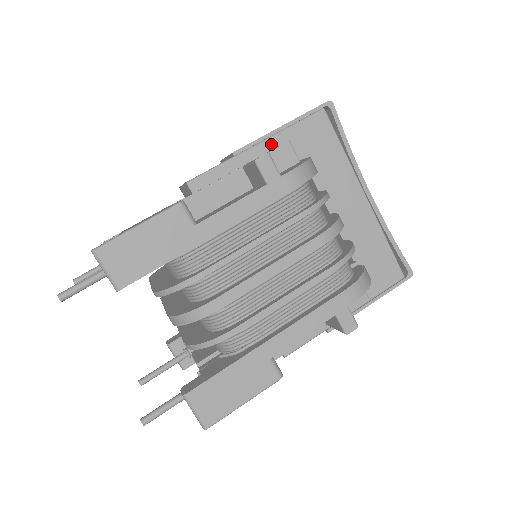
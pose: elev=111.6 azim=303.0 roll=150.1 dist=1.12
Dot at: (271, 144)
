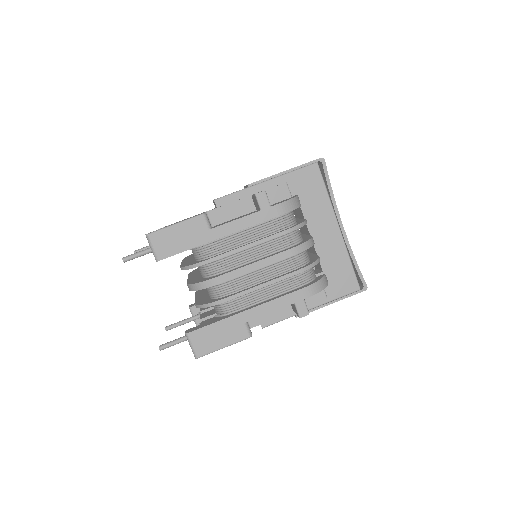
Dot at: (275, 182)
